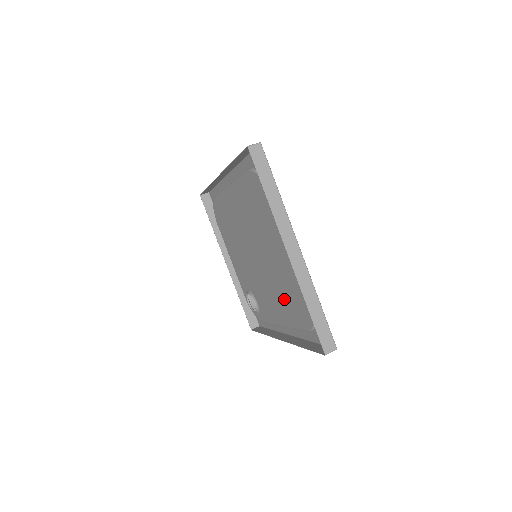
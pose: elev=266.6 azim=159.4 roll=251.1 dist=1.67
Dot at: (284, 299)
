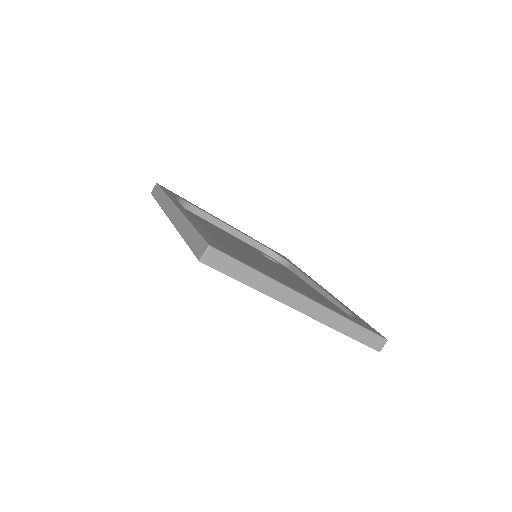
Dot at: occluded
